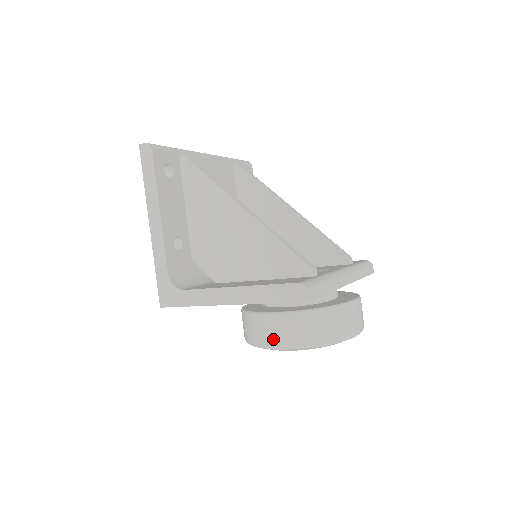
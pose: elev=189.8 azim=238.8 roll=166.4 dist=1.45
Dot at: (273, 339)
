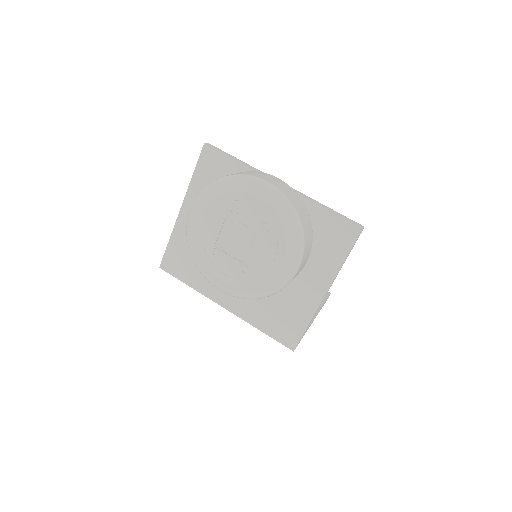
Dot at: occluded
